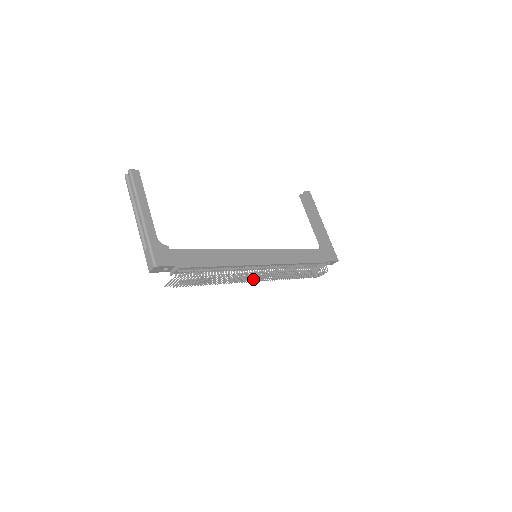
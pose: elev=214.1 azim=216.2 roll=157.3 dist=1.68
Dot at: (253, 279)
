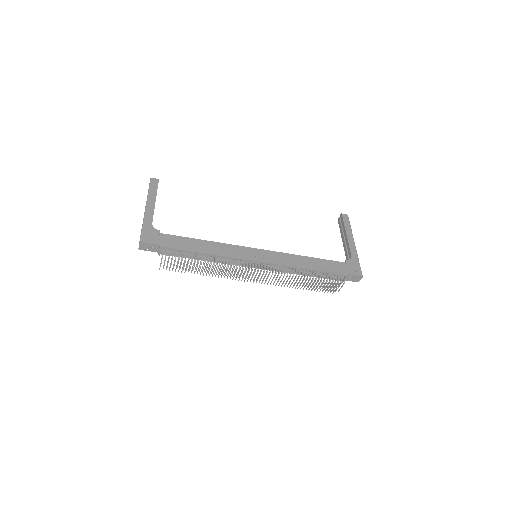
Dot at: occluded
